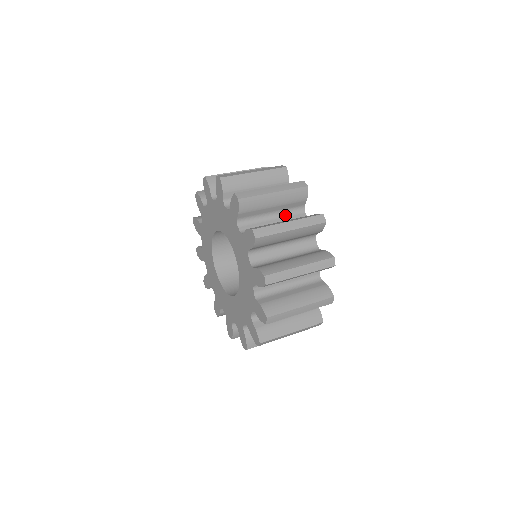
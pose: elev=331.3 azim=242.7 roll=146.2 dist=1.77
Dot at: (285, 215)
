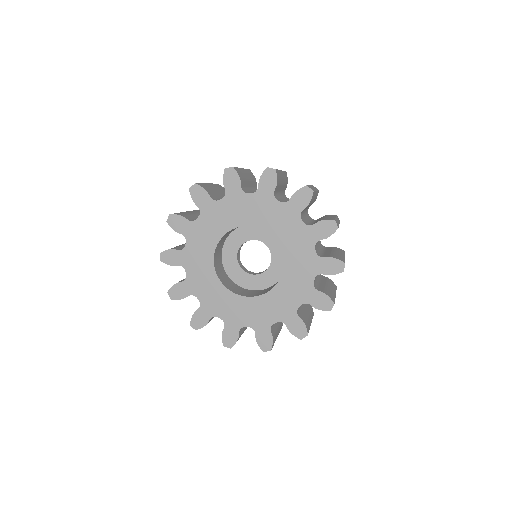
Dot at: occluded
